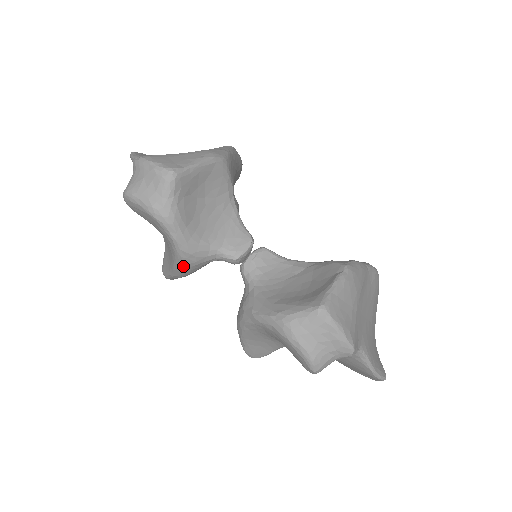
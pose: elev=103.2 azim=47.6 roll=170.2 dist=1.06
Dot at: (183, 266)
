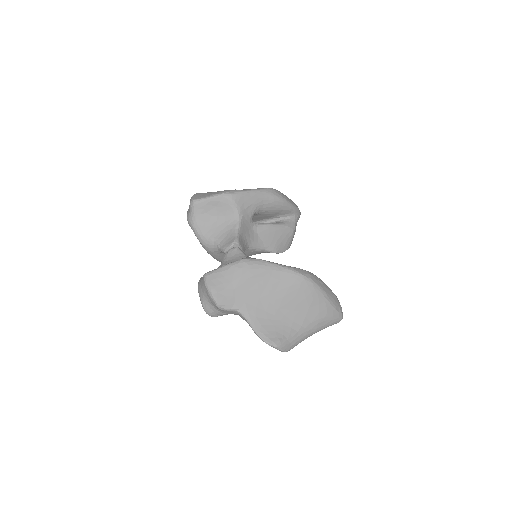
Dot at: (208, 253)
